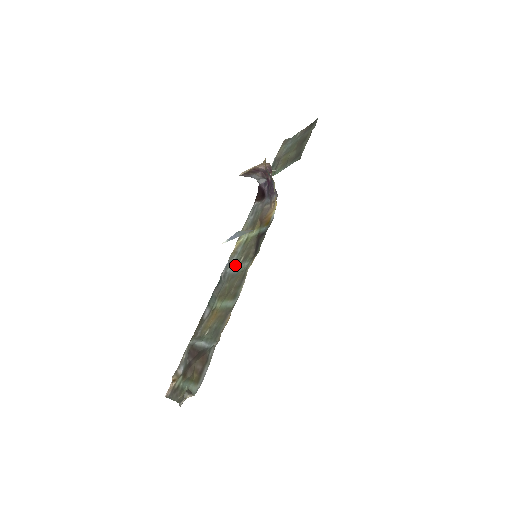
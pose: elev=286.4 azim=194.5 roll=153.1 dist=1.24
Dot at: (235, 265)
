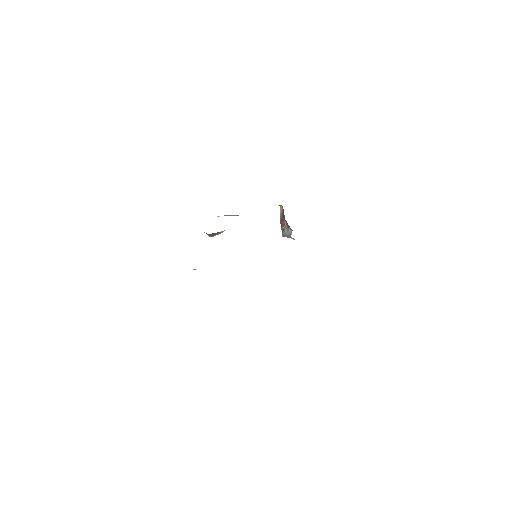
Dot at: occluded
